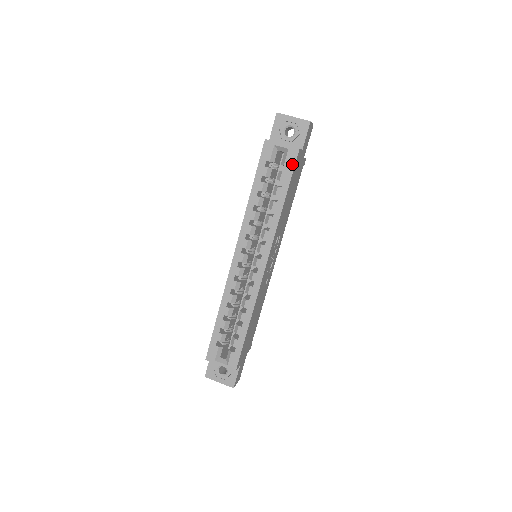
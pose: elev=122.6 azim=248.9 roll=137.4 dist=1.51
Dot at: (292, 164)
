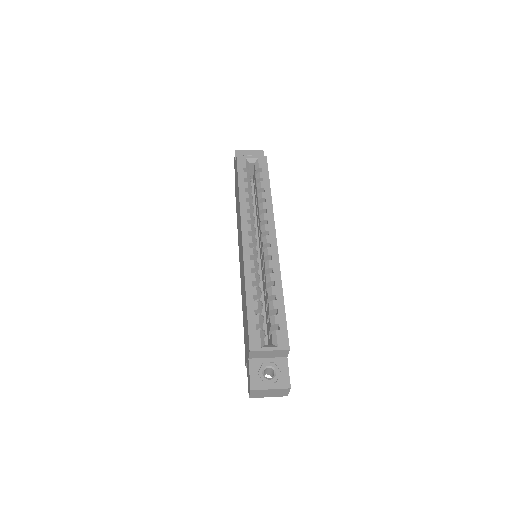
Dot at: (265, 166)
